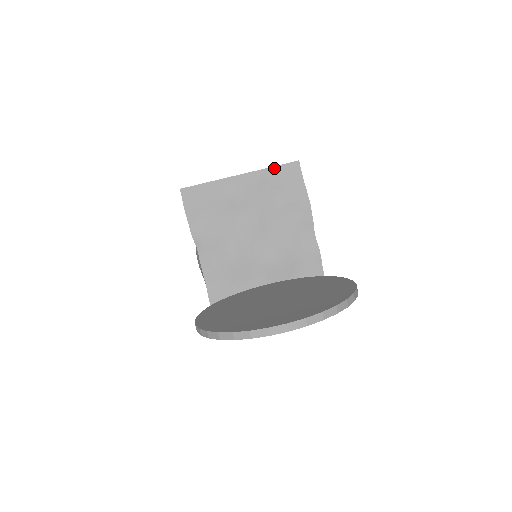
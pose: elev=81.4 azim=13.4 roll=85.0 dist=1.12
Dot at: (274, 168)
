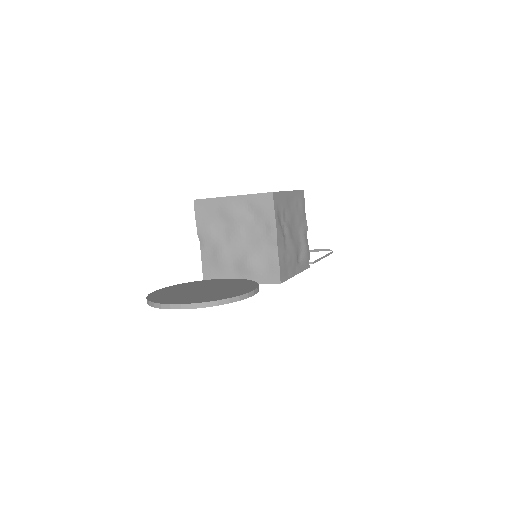
Dot at: (255, 195)
